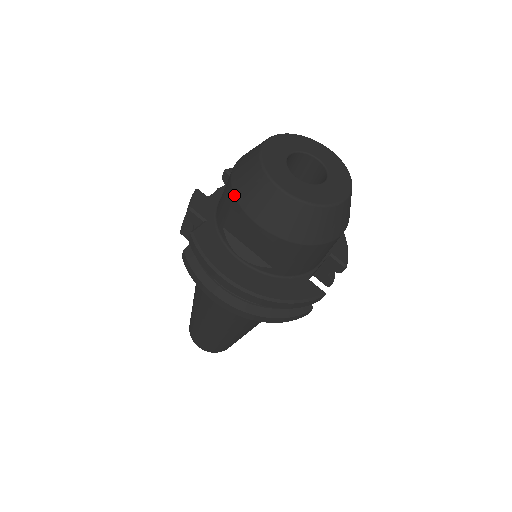
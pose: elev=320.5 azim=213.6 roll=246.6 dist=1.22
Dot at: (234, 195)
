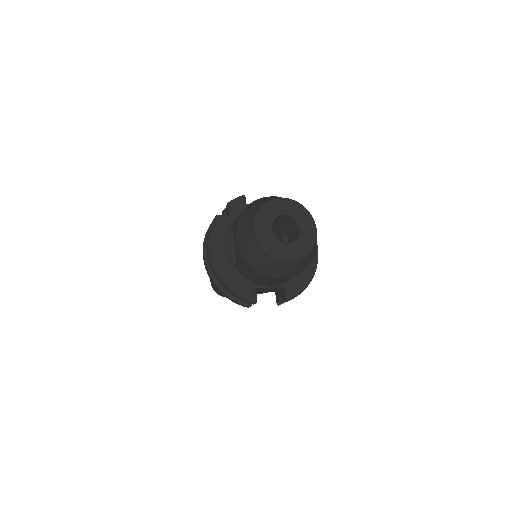
Dot at: (241, 214)
